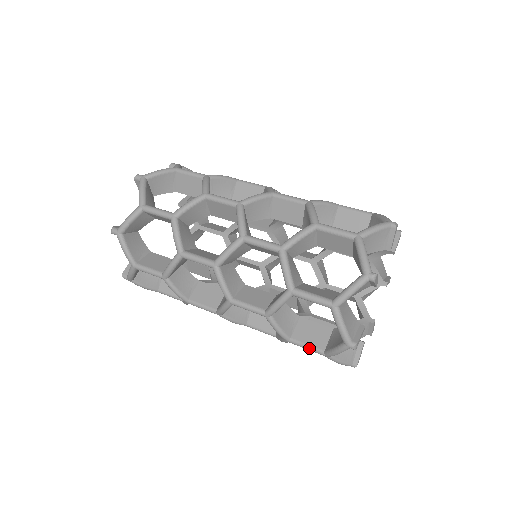
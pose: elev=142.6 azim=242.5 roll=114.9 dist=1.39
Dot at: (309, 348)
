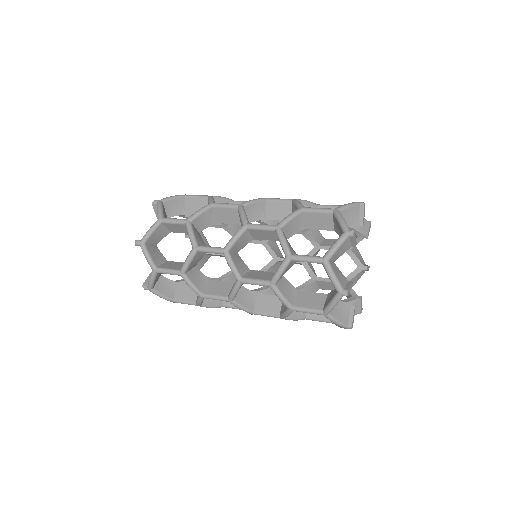
Dot at: (310, 311)
